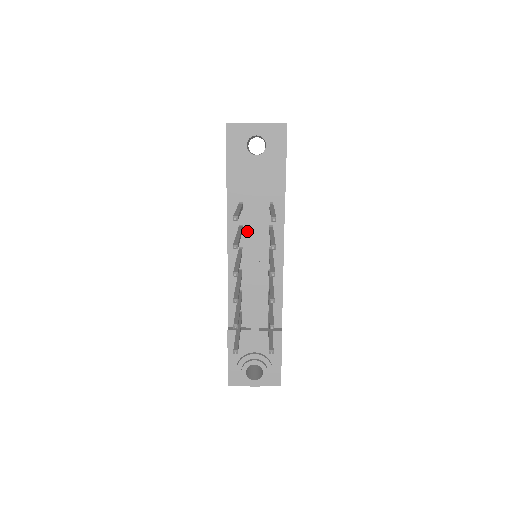
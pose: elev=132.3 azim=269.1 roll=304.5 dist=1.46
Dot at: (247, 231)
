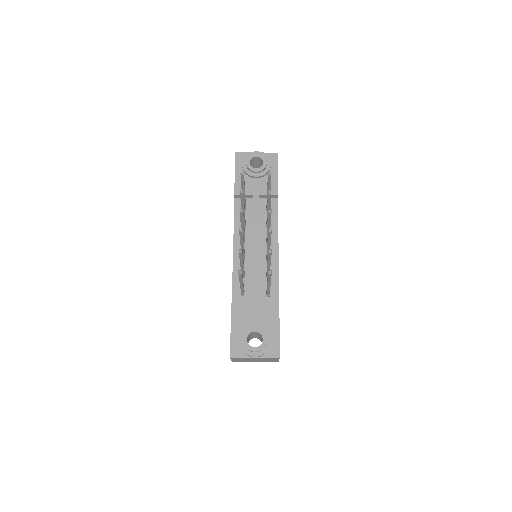
Dot at: (249, 226)
